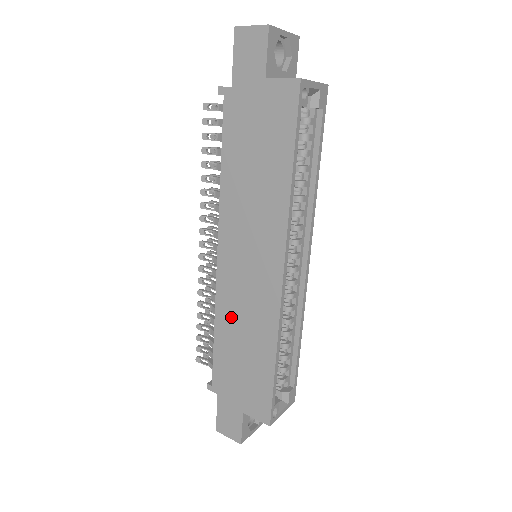
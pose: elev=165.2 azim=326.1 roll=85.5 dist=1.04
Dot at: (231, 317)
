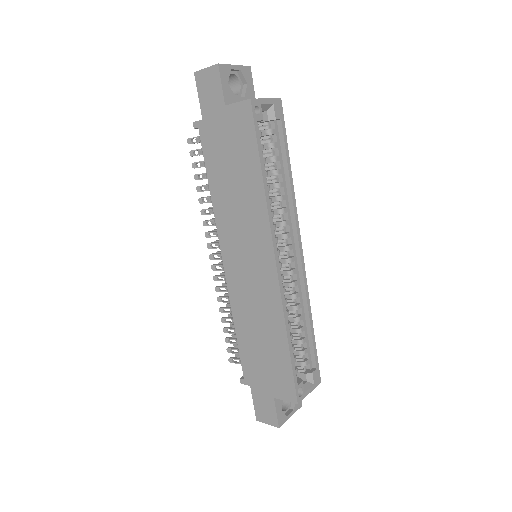
Dot at: (245, 313)
